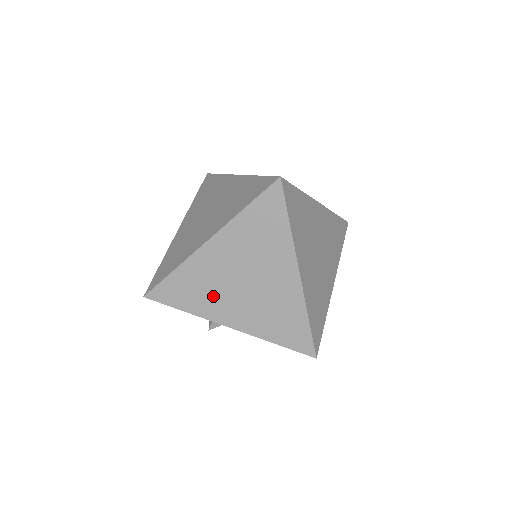
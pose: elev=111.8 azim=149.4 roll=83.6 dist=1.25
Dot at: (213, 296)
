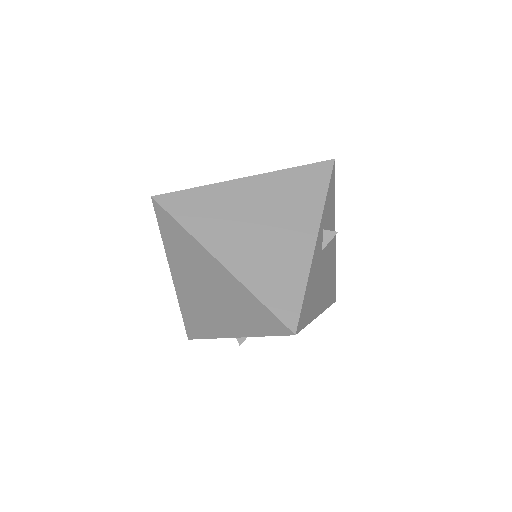
Dot at: (207, 316)
